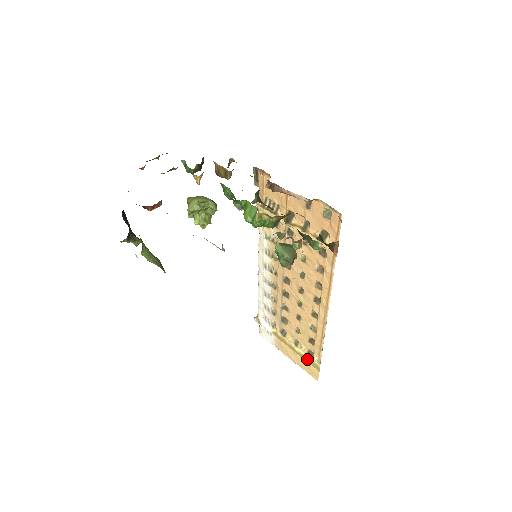
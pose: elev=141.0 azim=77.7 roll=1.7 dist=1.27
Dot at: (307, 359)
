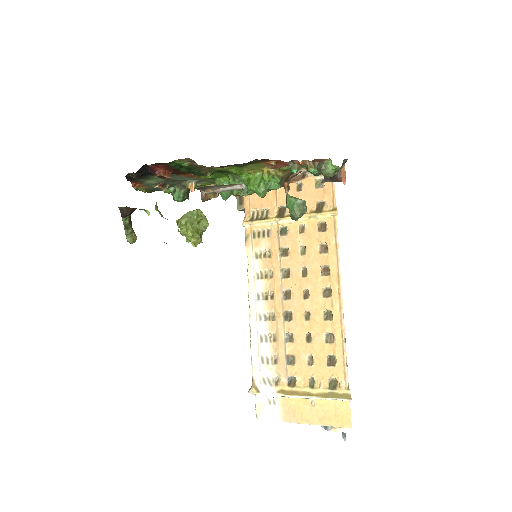
Dot at: (331, 395)
